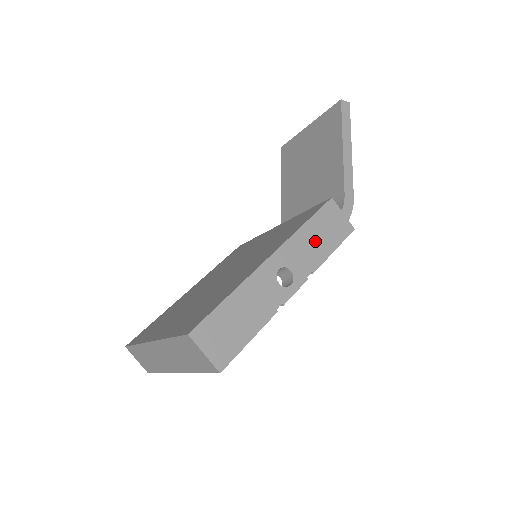
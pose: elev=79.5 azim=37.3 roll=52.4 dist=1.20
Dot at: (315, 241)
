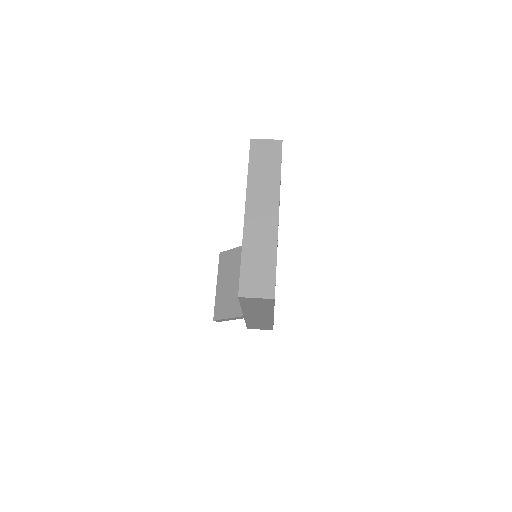
Dot at: occluded
